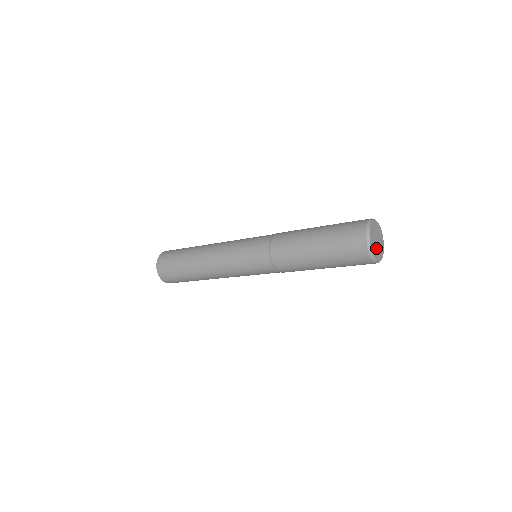
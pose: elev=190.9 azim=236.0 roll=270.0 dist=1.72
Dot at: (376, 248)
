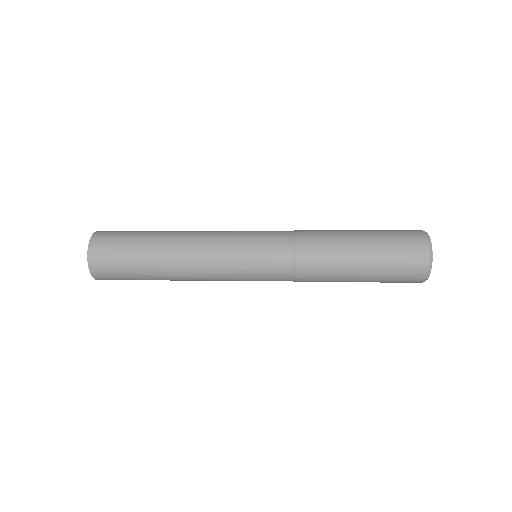
Dot at: occluded
